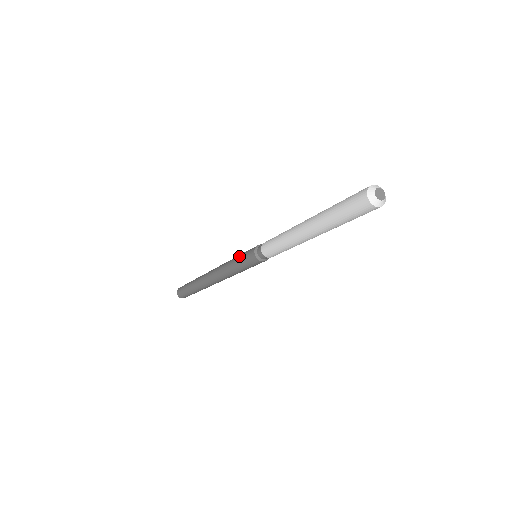
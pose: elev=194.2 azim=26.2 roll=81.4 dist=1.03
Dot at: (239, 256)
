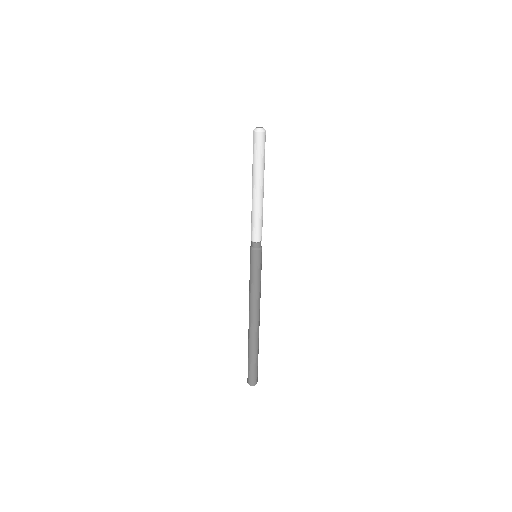
Dot at: occluded
